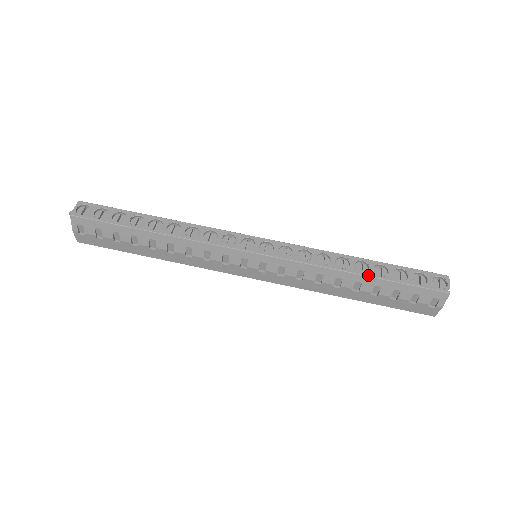
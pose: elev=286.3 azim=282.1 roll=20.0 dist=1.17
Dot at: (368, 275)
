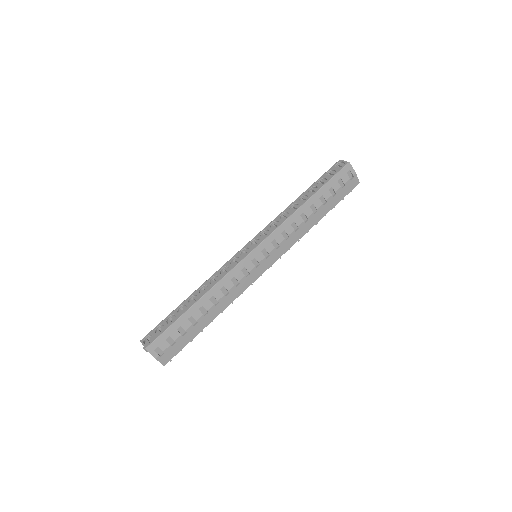
Dot at: (310, 197)
